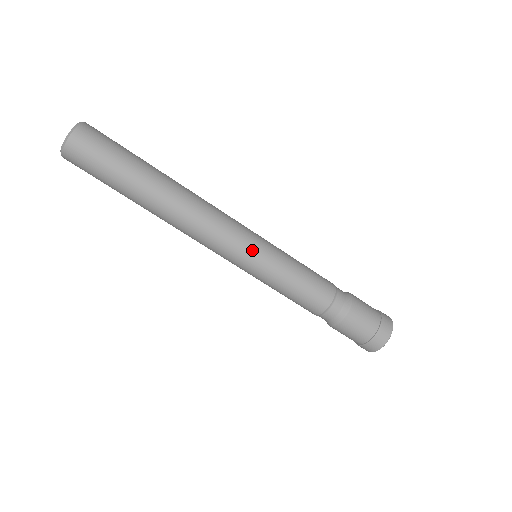
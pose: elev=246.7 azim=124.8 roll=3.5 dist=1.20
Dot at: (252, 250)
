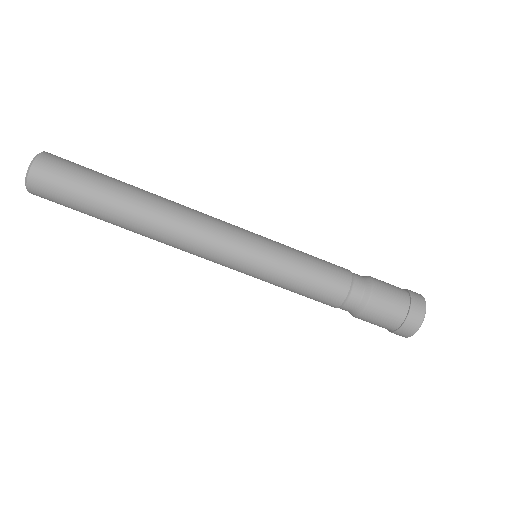
Dot at: (251, 243)
